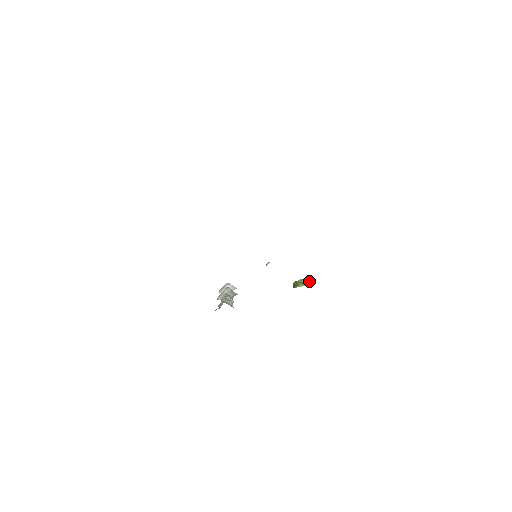
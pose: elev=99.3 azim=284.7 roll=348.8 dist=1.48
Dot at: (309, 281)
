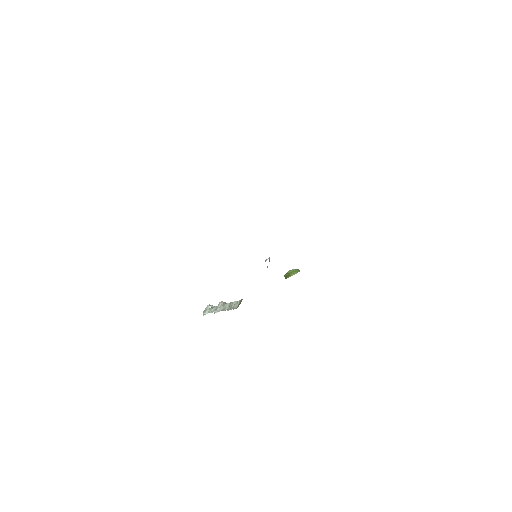
Dot at: (297, 270)
